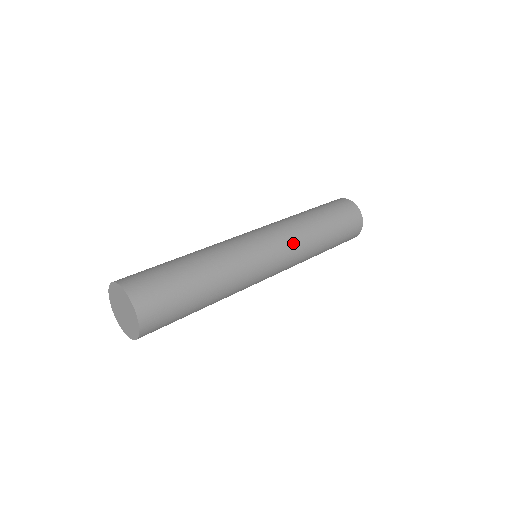
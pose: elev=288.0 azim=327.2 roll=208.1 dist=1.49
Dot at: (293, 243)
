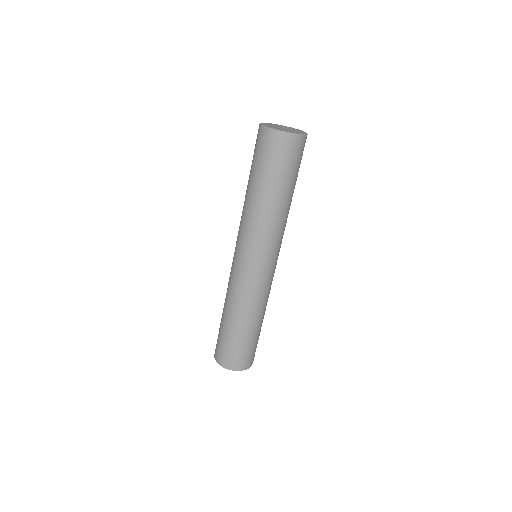
Dot at: (268, 241)
